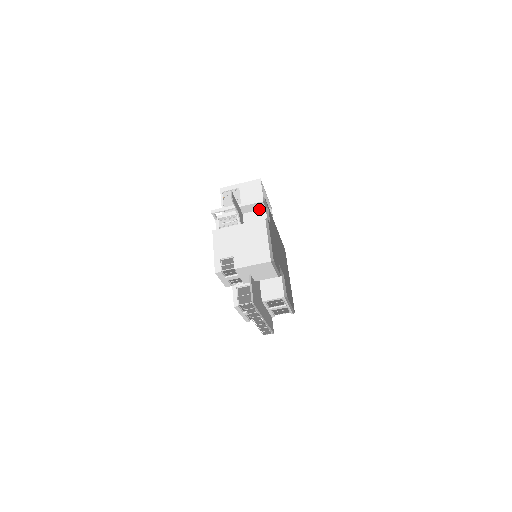
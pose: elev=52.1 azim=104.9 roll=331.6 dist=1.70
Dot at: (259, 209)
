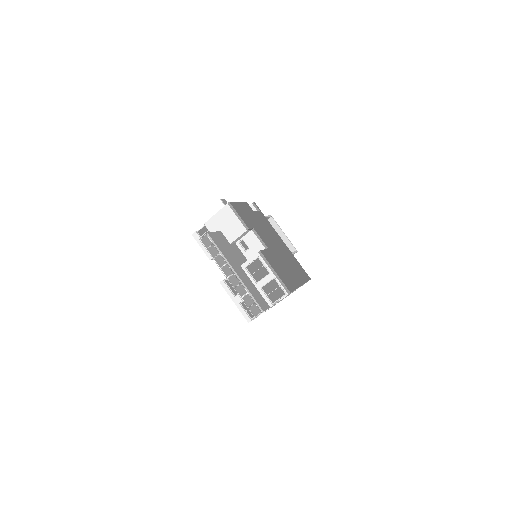
Dot at: occluded
